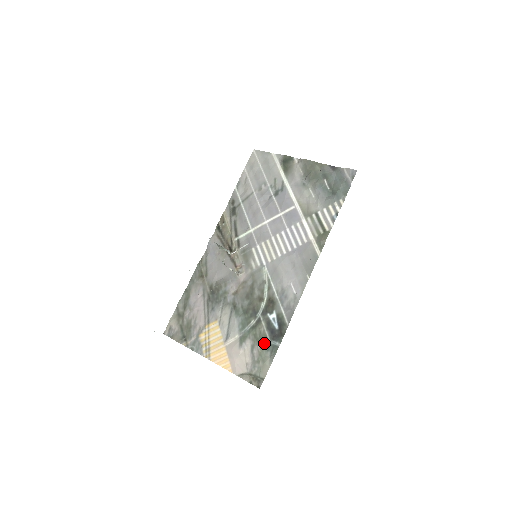
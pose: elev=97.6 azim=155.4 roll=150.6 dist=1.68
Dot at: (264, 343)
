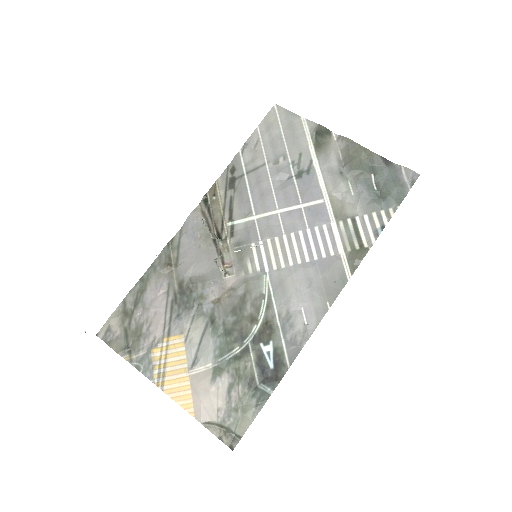
Dot at: (249, 384)
